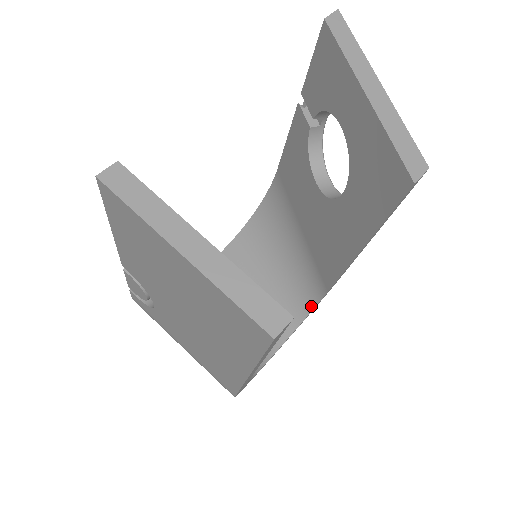
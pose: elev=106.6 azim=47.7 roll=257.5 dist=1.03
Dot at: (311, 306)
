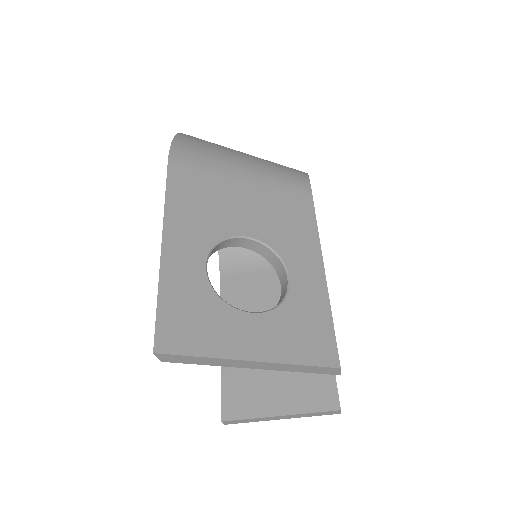
Dot at: occluded
